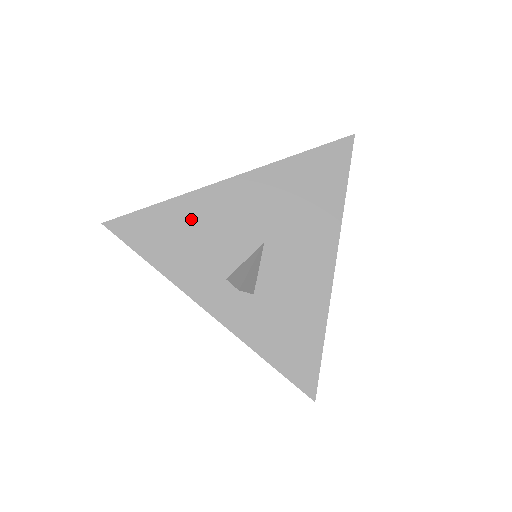
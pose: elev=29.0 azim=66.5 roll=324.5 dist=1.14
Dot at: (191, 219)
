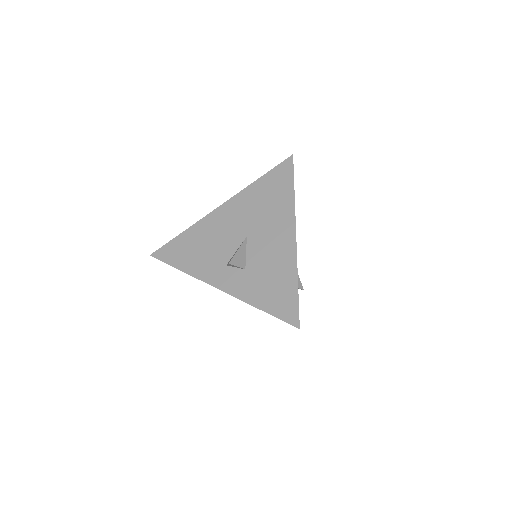
Dot at: (200, 236)
